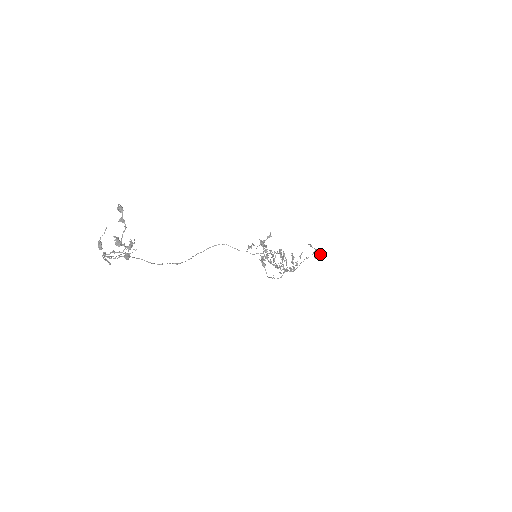
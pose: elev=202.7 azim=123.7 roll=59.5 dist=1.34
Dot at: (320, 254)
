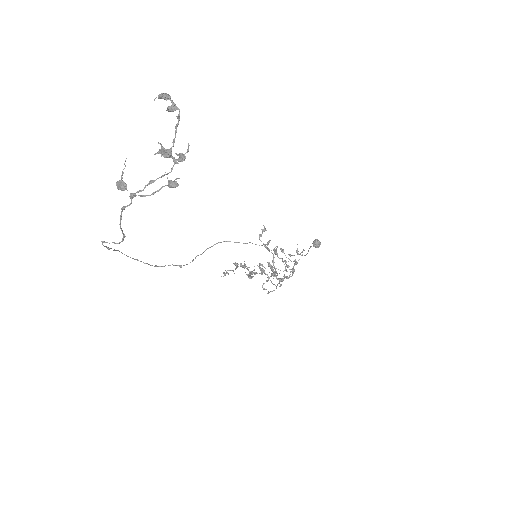
Dot at: (319, 241)
